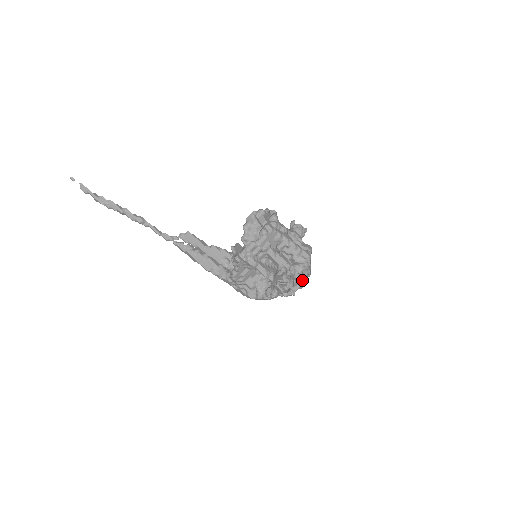
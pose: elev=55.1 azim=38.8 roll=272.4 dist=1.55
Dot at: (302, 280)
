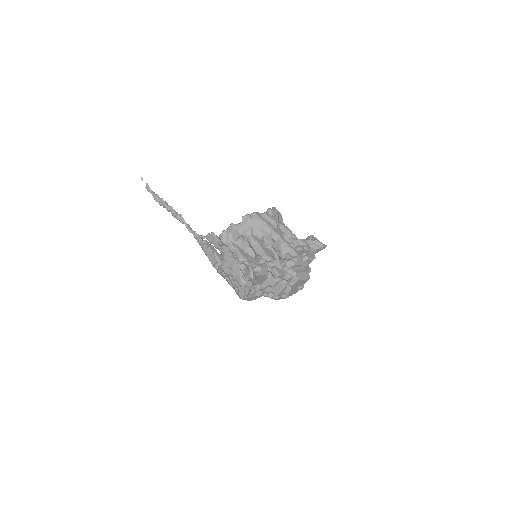
Dot at: (276, 273)
